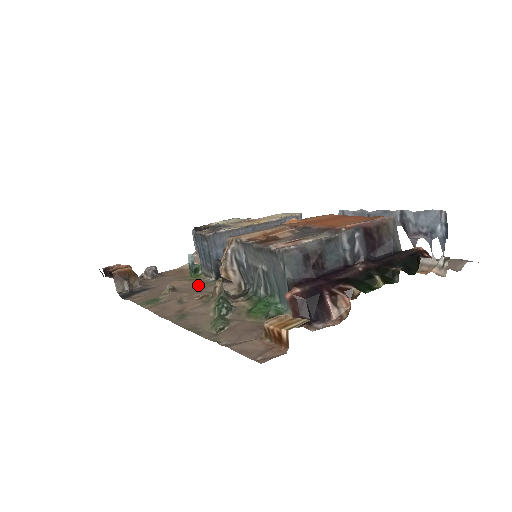
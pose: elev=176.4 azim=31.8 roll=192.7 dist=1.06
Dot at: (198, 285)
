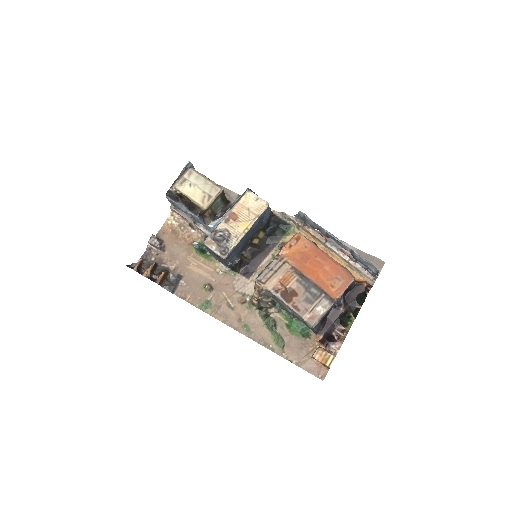
Dot at: (222, 277)
